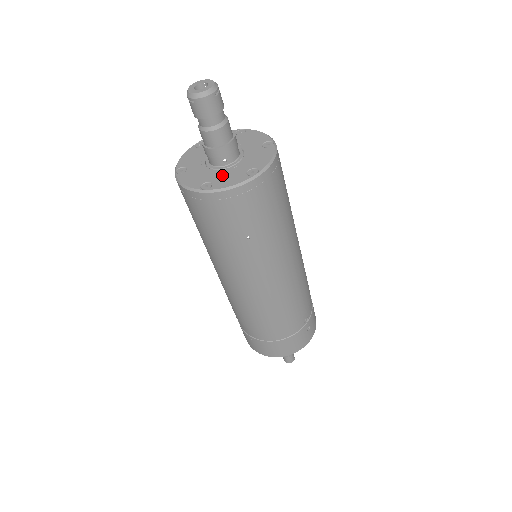
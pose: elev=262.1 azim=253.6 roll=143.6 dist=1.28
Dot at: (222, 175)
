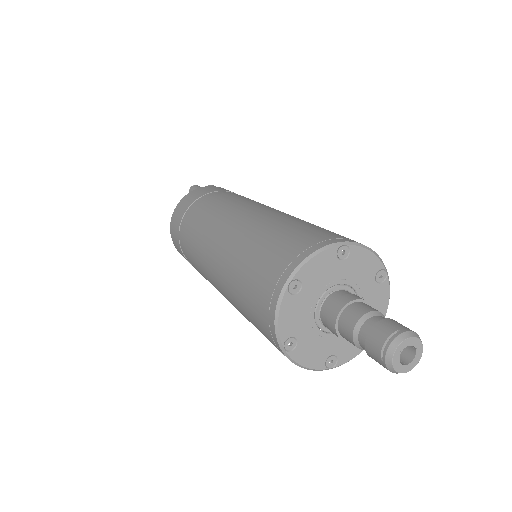
Dot at: (313, 341)
